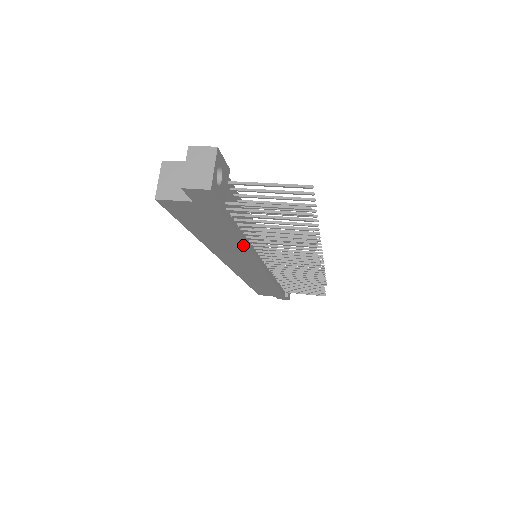
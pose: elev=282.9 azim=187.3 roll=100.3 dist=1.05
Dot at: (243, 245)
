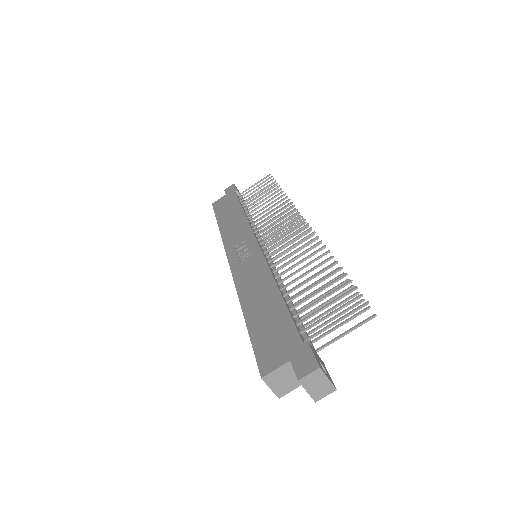
Dot at: occluded
